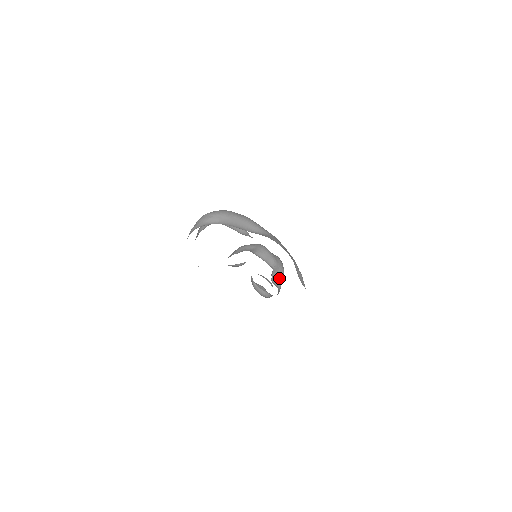
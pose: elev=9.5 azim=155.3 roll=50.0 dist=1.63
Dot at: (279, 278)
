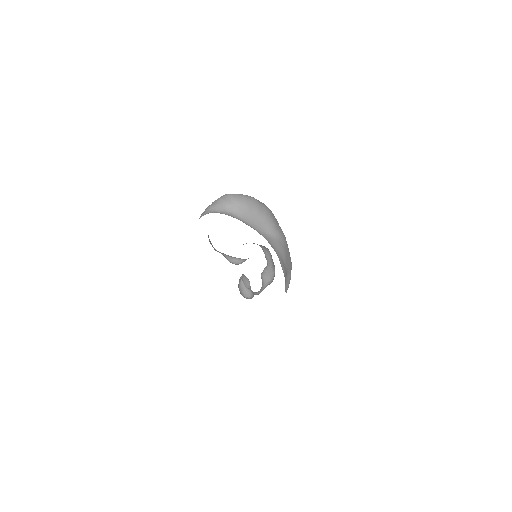
Dot at: (267, 280)
